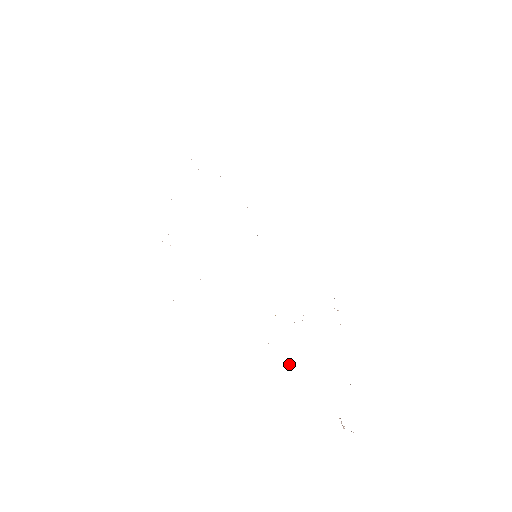
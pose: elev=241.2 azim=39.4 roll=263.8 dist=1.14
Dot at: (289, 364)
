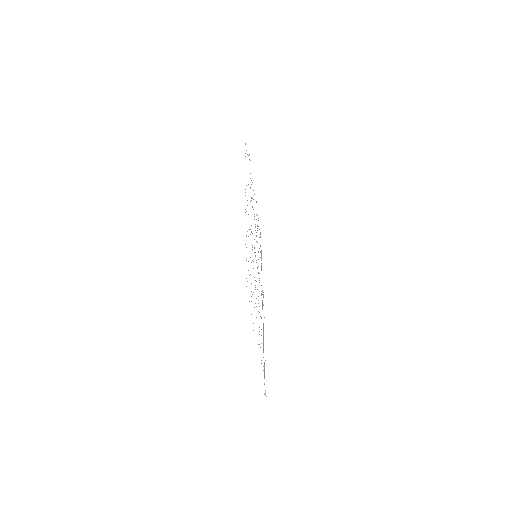
Dot at: occluded
